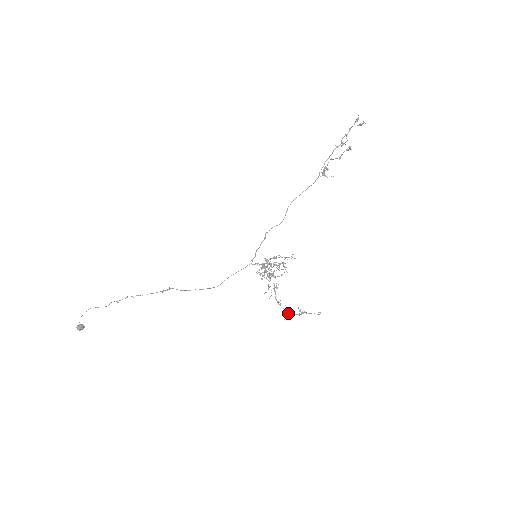
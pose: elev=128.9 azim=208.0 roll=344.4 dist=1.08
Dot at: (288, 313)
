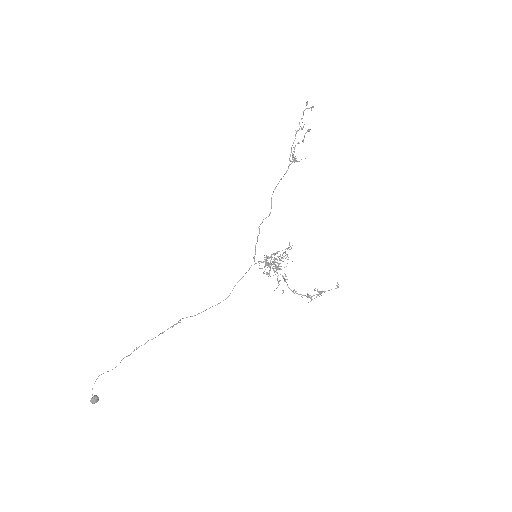
Dot at: (307, 296)
